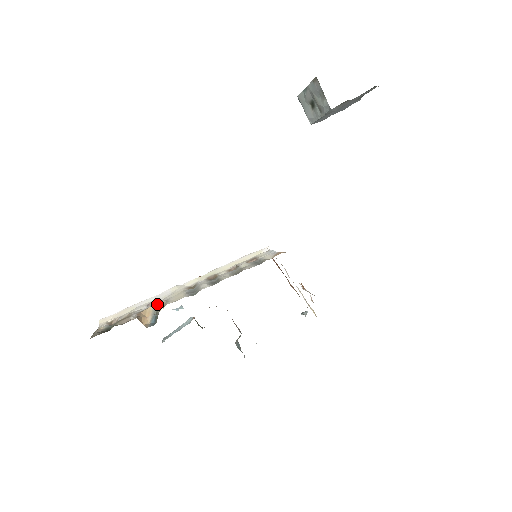
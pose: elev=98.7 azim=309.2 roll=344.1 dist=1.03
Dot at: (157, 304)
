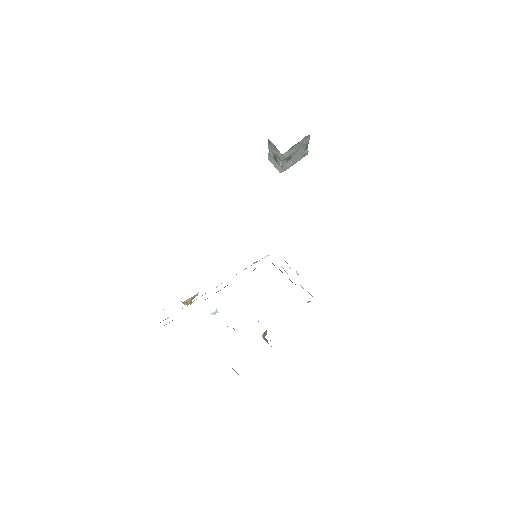
Dot at: (194, 296)
